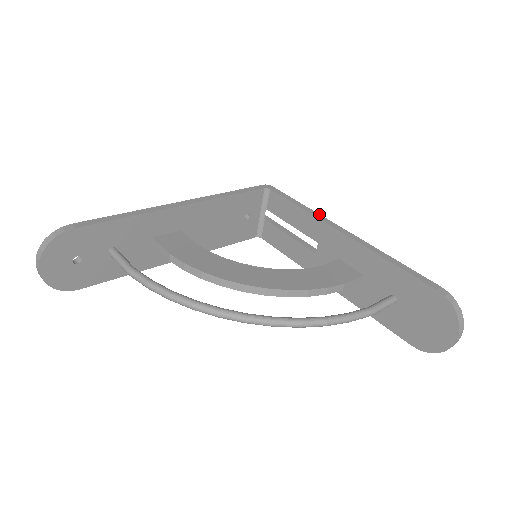
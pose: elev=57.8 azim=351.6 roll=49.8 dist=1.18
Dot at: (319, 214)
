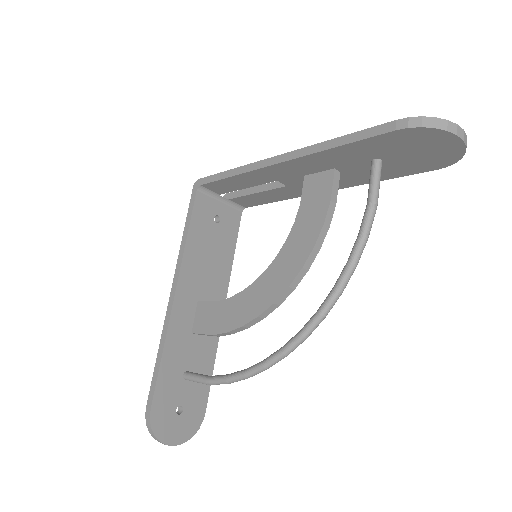
Dot at: (249, 164)
